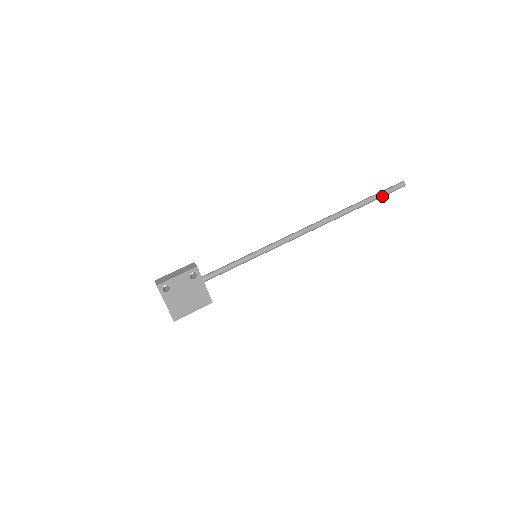
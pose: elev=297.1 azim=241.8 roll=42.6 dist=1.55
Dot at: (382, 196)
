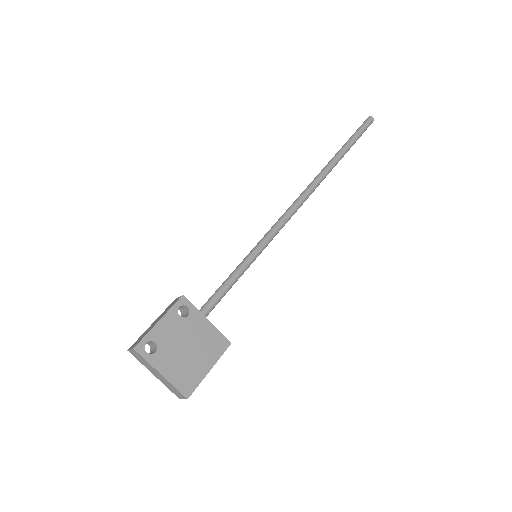
Dot at: (358, 137)
